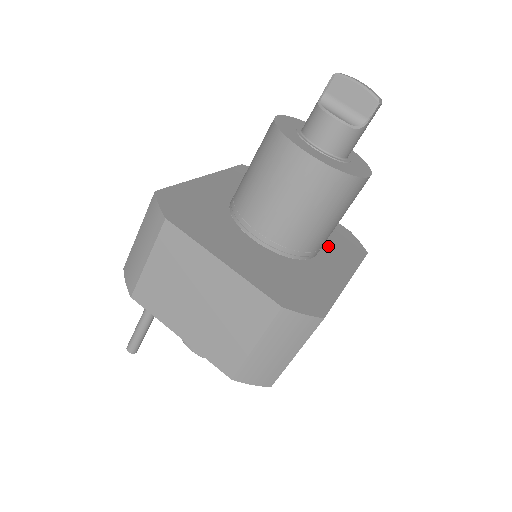
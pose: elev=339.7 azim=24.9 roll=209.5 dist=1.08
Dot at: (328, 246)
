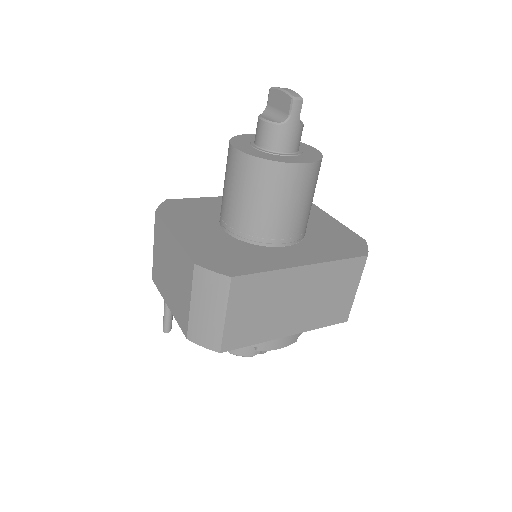
Dot at: (313, 244)
